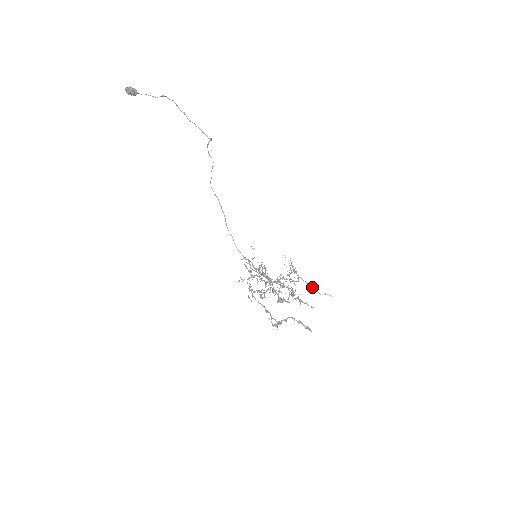
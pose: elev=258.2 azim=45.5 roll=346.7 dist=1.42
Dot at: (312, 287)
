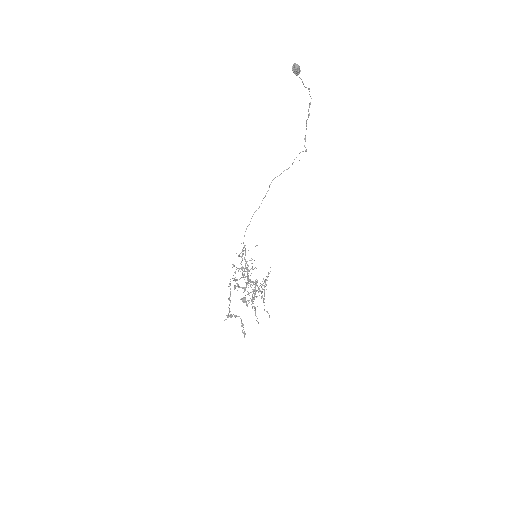
Dot at: occluded
